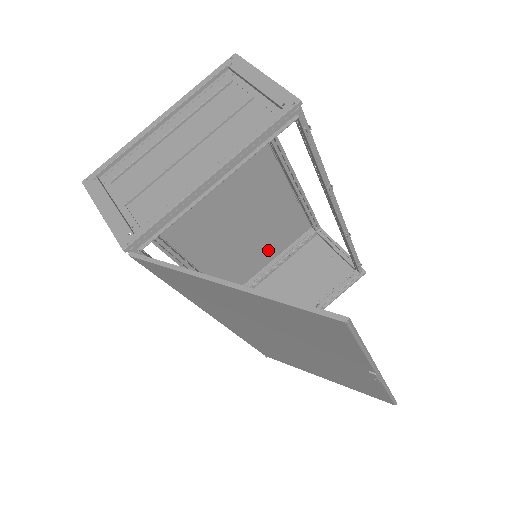
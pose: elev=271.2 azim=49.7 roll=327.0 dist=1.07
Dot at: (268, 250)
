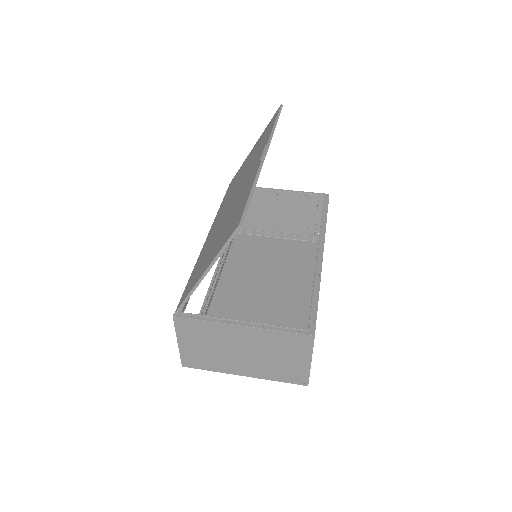
Dot at: occluded
